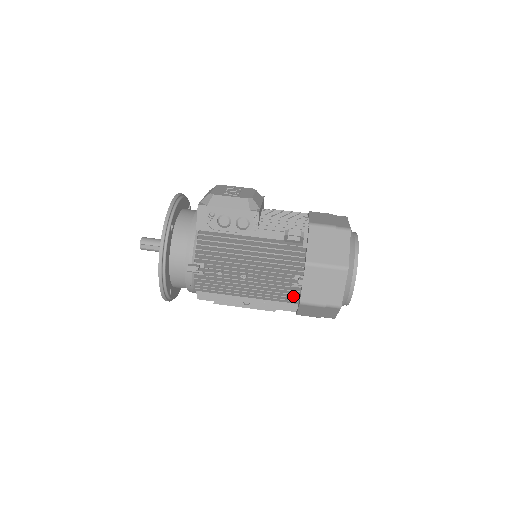
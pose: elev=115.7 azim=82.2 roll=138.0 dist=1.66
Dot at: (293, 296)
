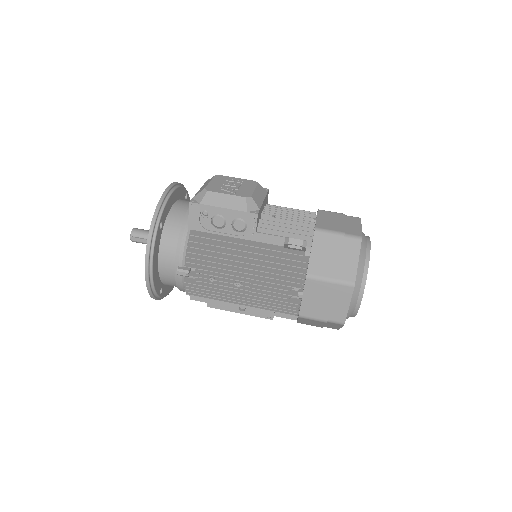
Dot at: (292, 308)
